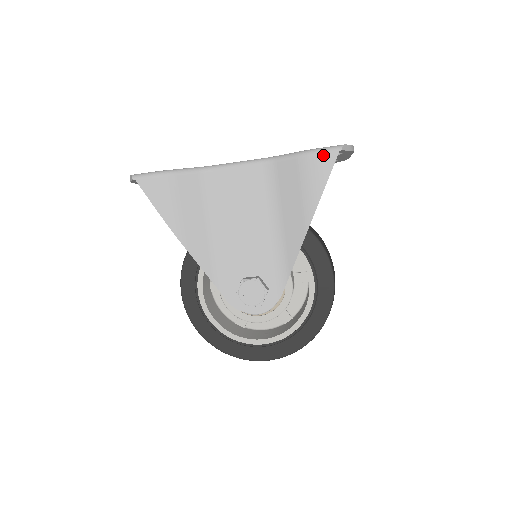
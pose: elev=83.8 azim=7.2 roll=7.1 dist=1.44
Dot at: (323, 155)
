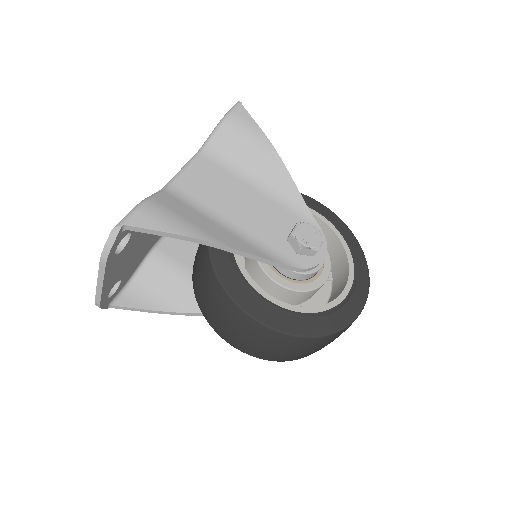
Dot at: (236, 111)
